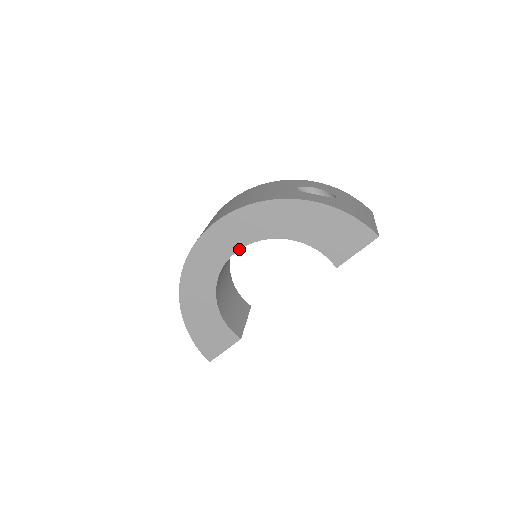
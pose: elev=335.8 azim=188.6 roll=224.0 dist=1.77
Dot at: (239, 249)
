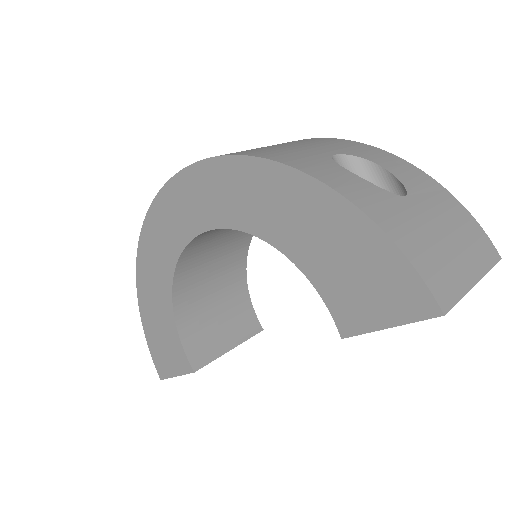
Dot at: (203, 231)
